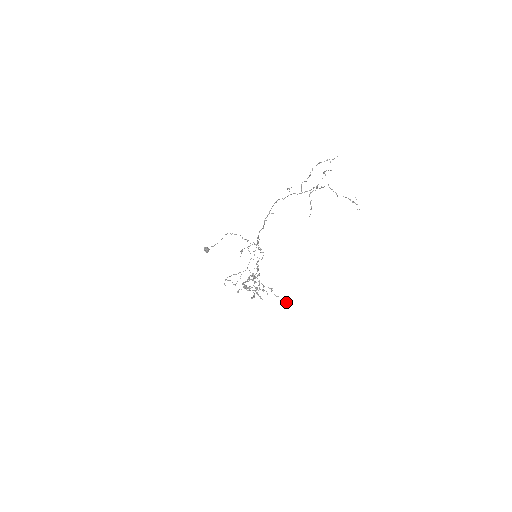
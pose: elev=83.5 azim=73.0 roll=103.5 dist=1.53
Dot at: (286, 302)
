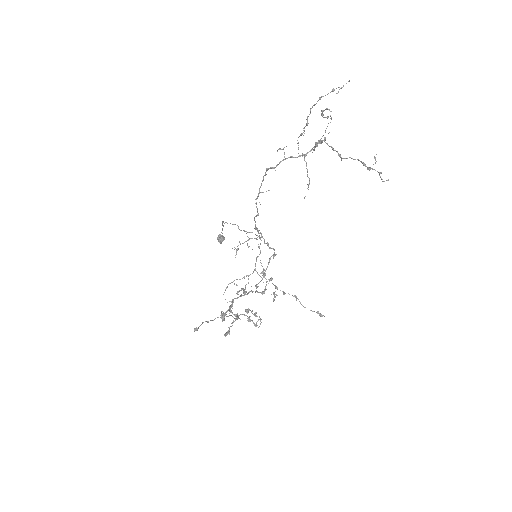
Dot at: (319, 315)
